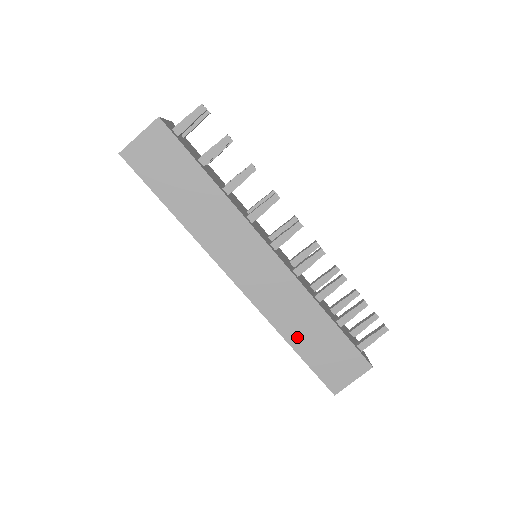
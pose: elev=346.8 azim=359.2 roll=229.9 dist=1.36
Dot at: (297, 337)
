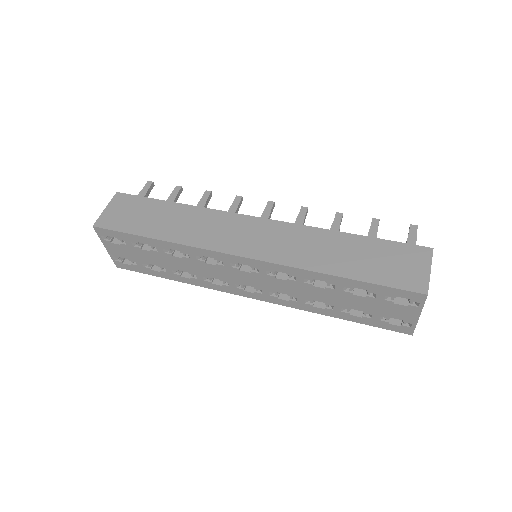
Dot at: (337, 266)
